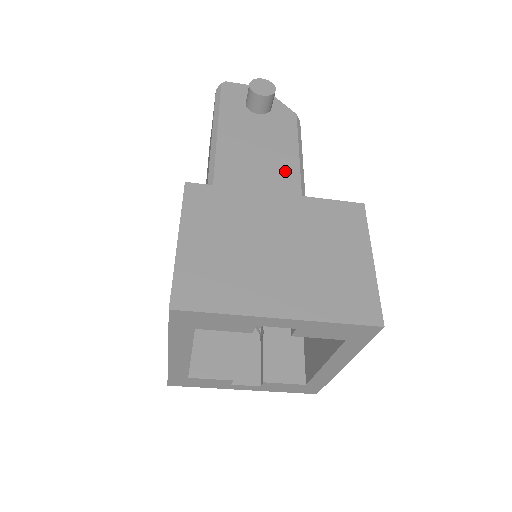
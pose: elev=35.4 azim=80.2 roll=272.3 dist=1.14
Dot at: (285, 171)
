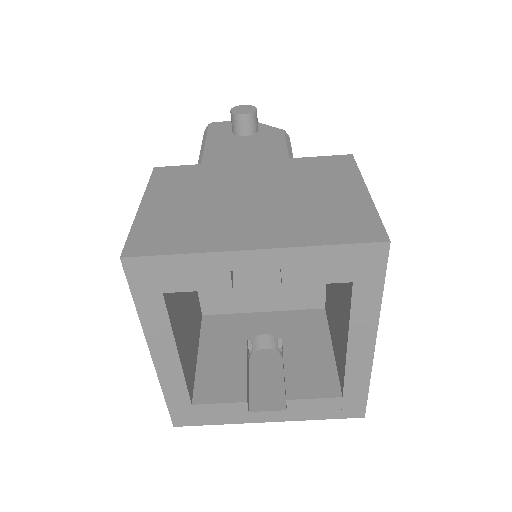
Dot at: occluded
